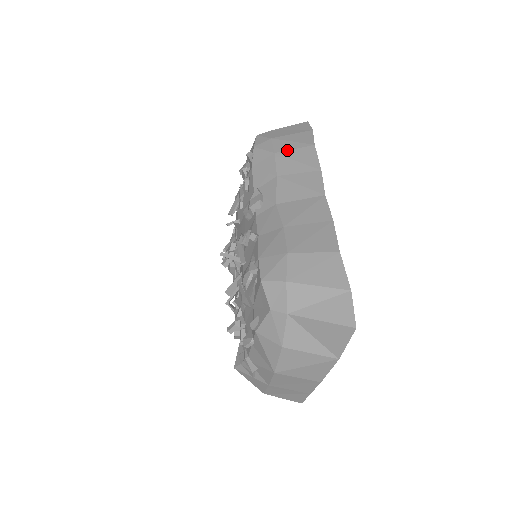
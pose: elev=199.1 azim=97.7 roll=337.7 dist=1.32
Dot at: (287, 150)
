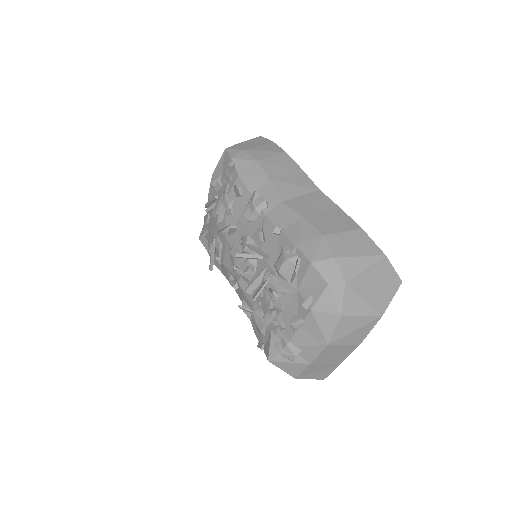
Dot at: (266, 158)
